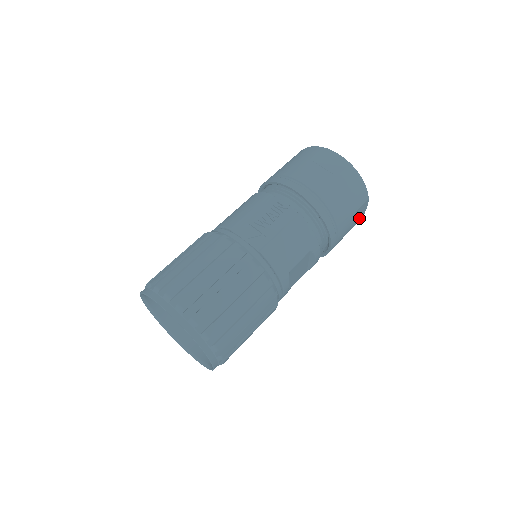
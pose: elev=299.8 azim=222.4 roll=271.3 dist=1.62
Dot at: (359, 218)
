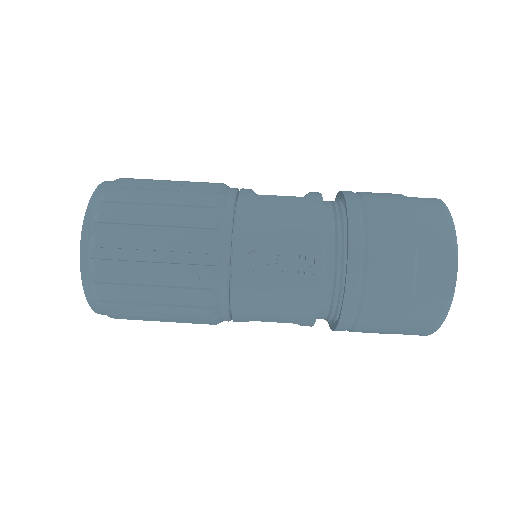
Dot at: occluded
